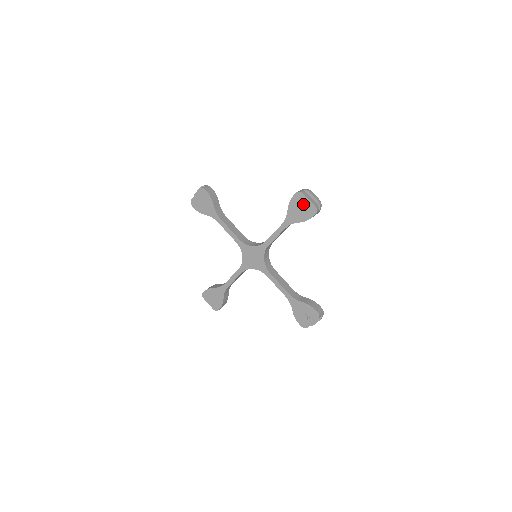
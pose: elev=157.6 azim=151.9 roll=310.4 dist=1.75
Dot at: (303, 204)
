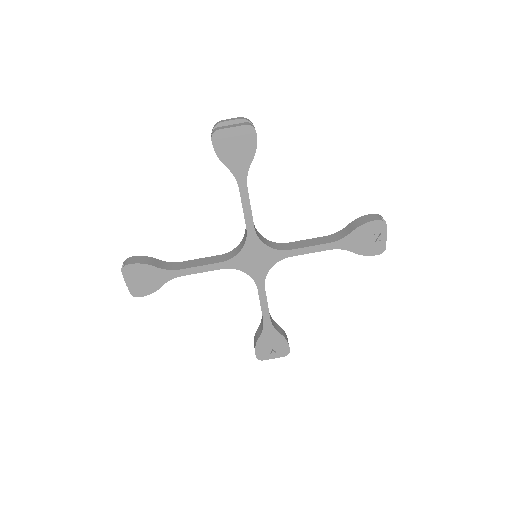
Dot at: (375, 236)
